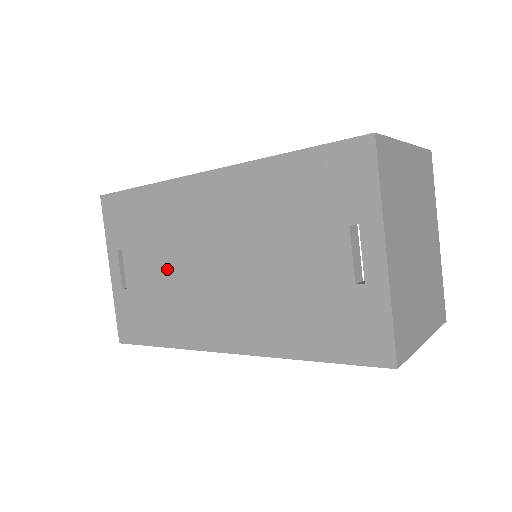
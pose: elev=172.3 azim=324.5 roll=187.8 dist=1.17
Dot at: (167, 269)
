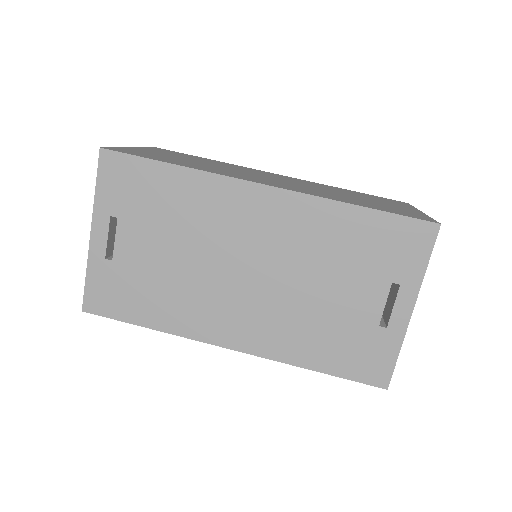
Dot at: (181, 258)
